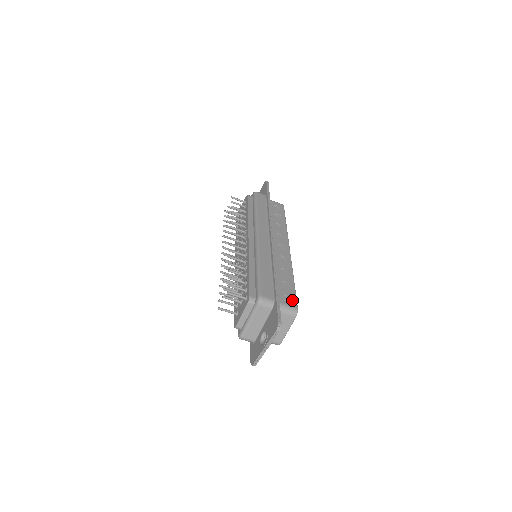
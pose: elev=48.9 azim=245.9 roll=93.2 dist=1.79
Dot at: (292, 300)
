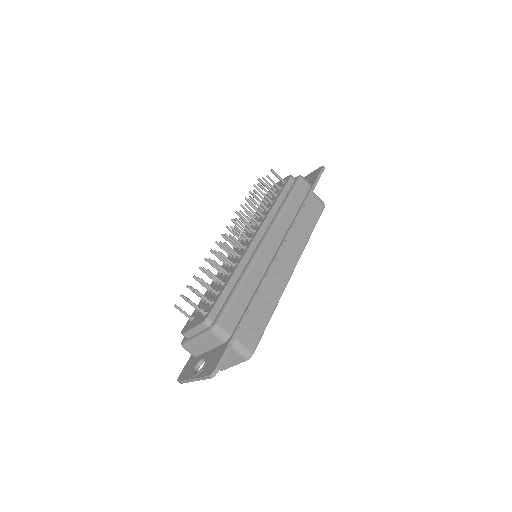
Dot at: (254, 340)
